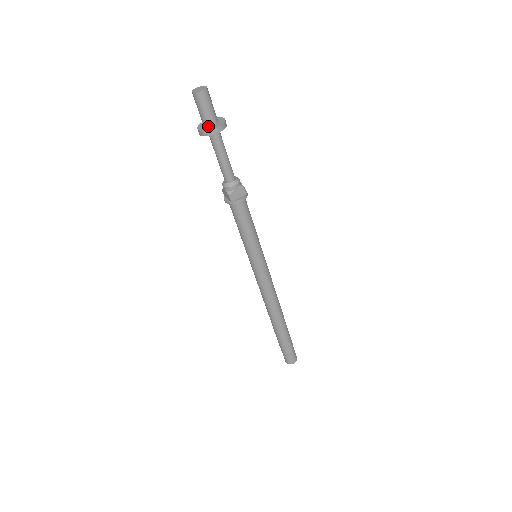
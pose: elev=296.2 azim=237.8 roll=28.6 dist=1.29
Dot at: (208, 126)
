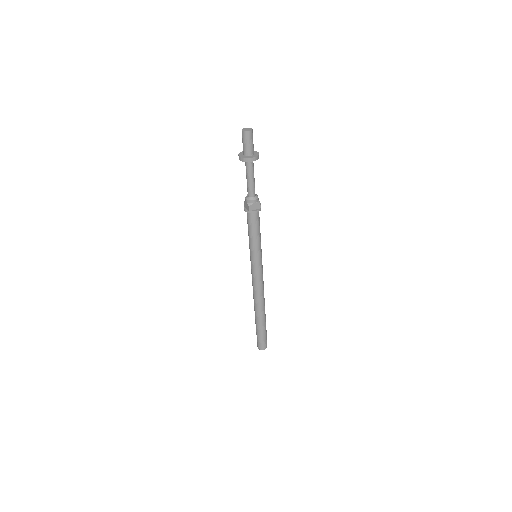
Dot at: (247, 155)
